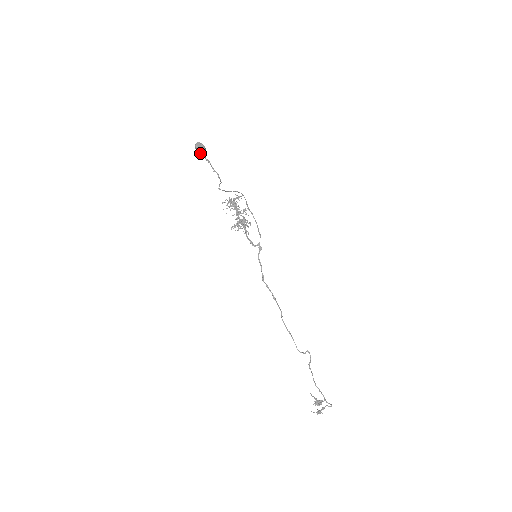
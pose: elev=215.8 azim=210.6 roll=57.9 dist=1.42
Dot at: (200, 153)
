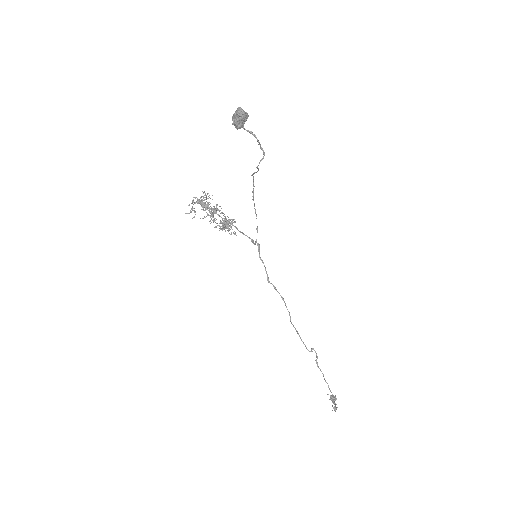
Dot at: (242, 122)
